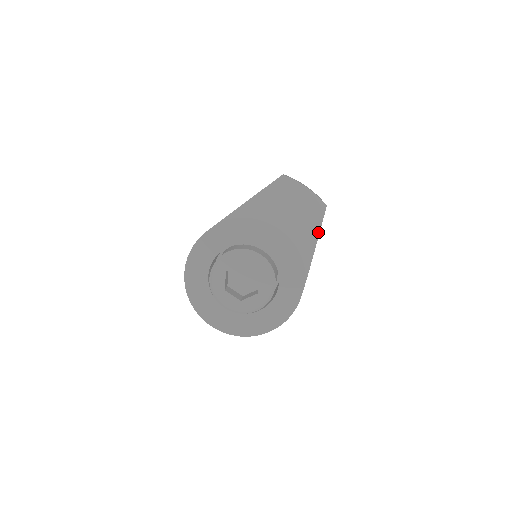
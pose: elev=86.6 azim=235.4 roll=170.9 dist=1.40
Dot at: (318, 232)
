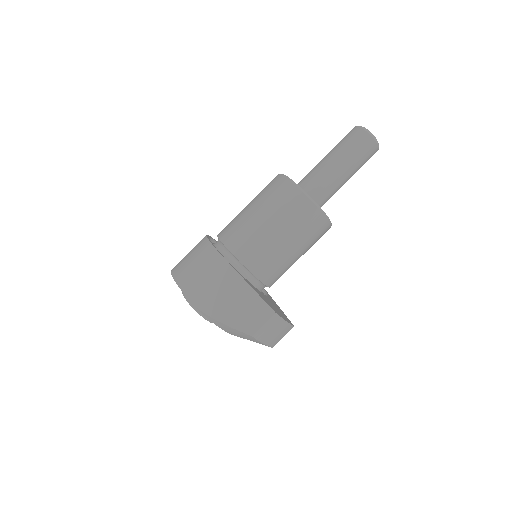
Dot at: occluded
